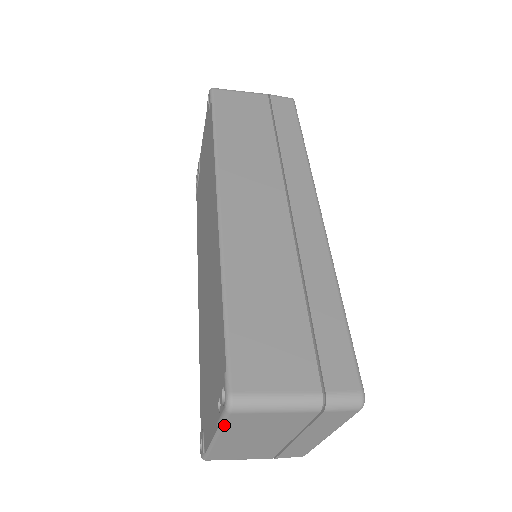
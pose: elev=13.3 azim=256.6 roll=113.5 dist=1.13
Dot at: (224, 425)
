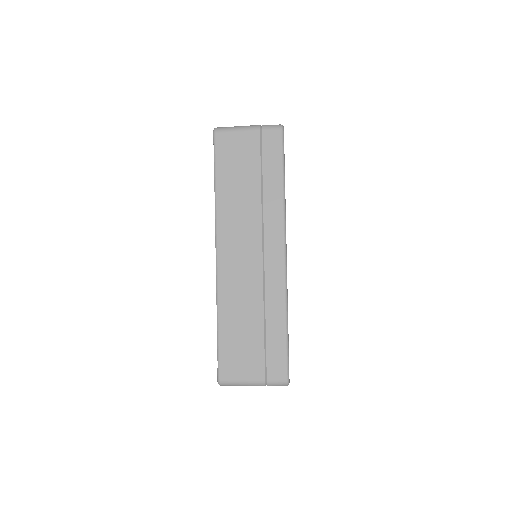
Dot at: occluded
